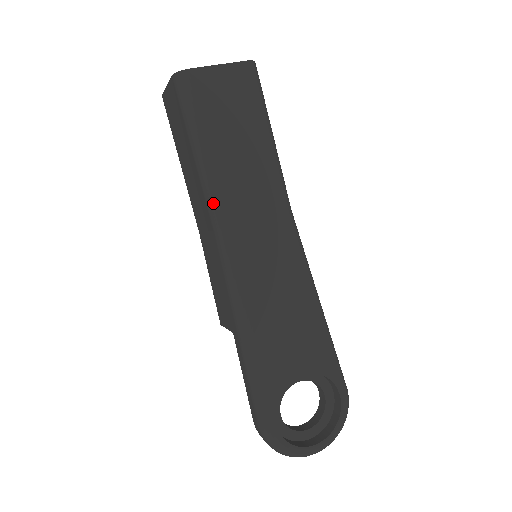
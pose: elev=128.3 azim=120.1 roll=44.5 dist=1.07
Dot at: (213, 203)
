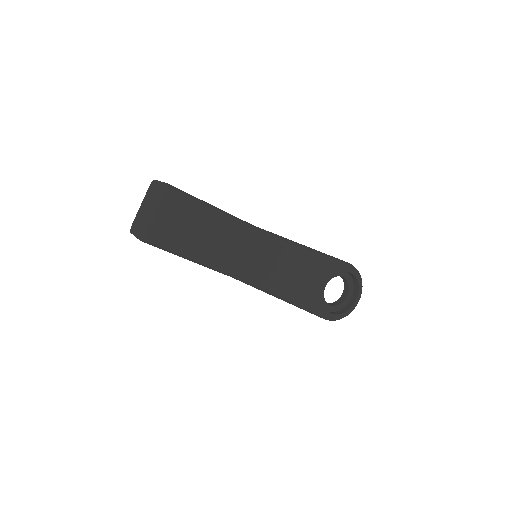
Dot at: (220, 270)
